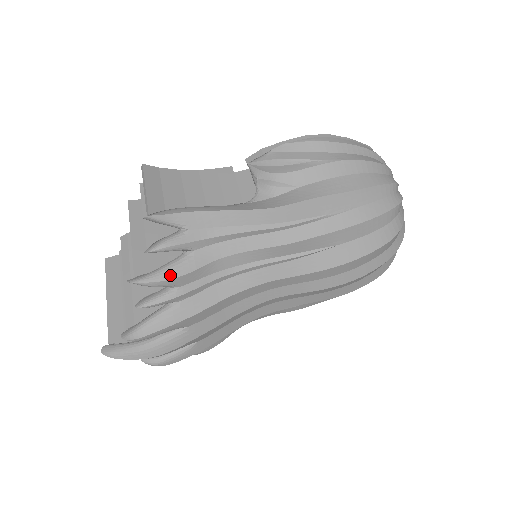
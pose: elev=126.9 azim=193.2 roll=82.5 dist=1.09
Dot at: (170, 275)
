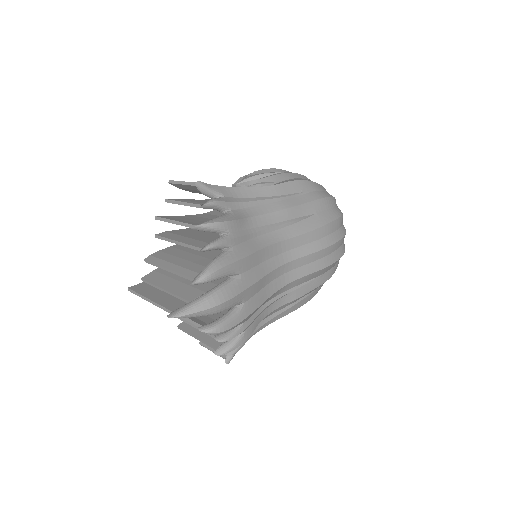
Dot at: (224, 219)
